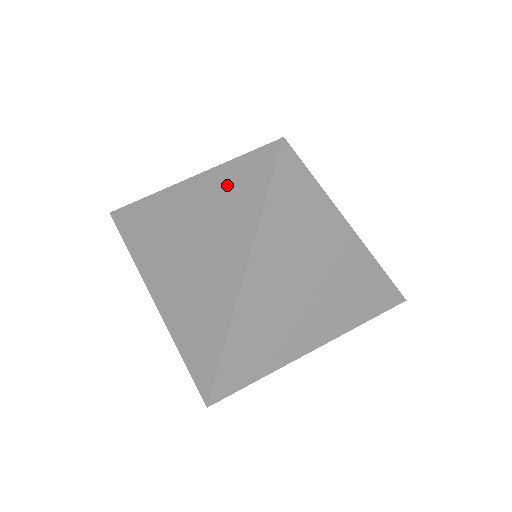
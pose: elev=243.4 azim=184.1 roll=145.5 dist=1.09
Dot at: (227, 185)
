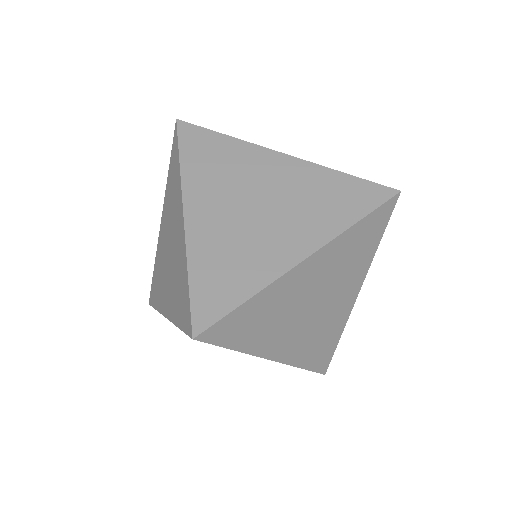
Dot at: (331, 186)
